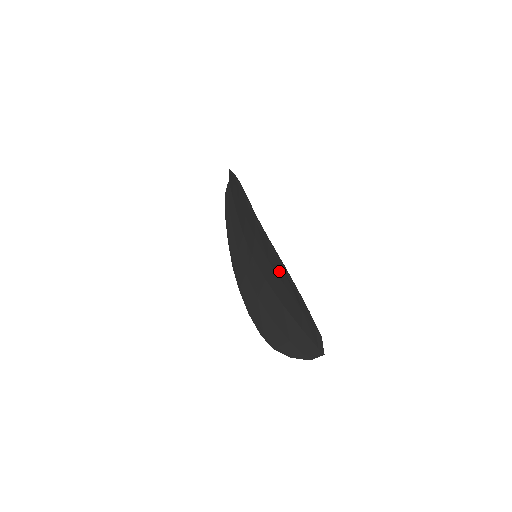
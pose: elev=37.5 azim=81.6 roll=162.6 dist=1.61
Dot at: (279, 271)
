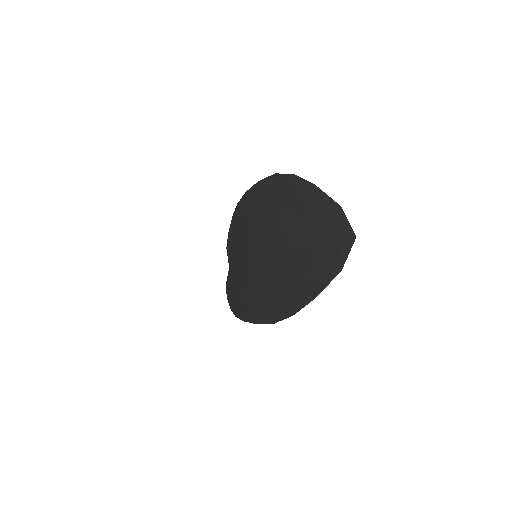
Dot at: (275, 199)
